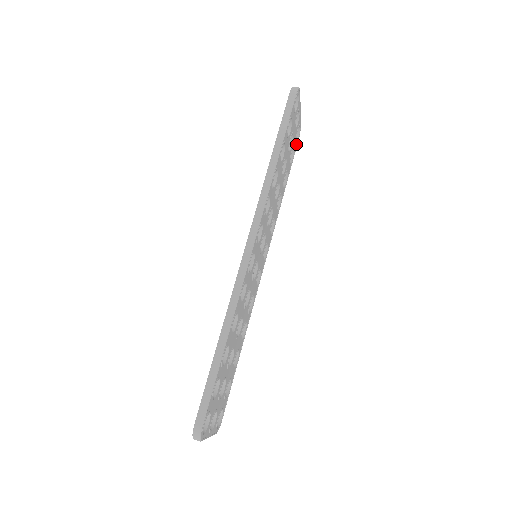
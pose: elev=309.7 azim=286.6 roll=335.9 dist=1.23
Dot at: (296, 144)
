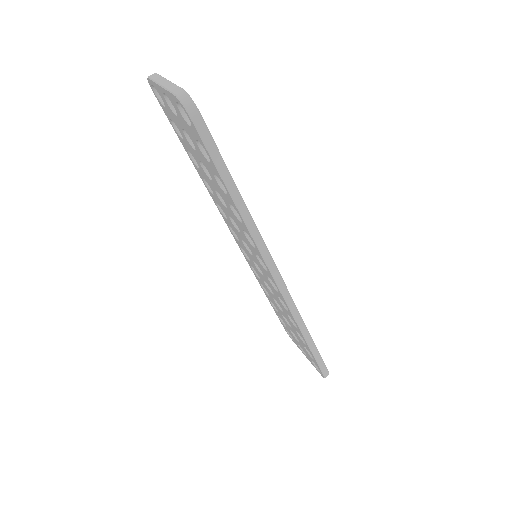
Dot at: occluded
